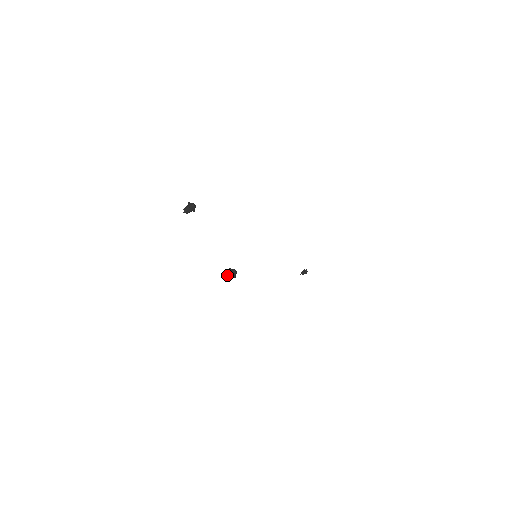
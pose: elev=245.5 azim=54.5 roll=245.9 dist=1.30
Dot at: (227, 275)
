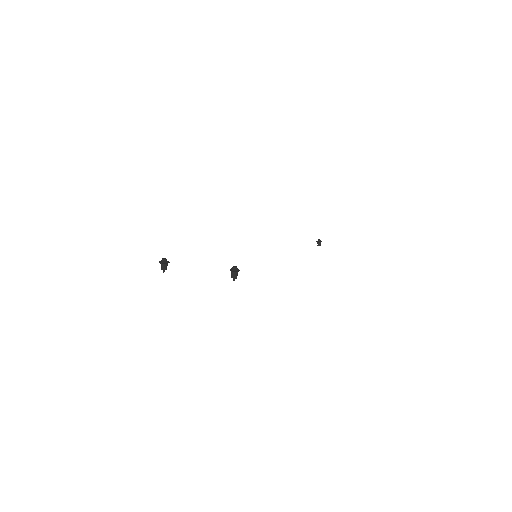
Dot at: (232, 276)
